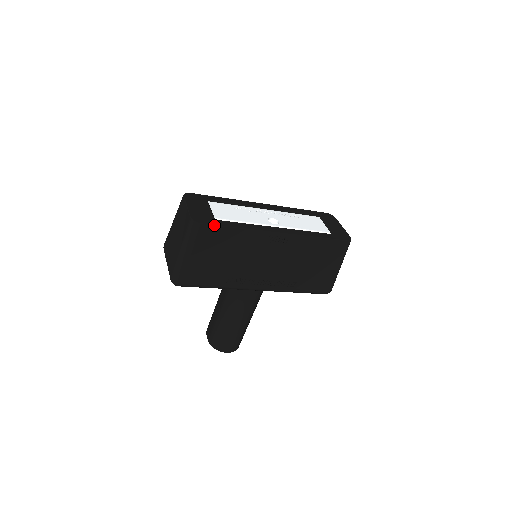
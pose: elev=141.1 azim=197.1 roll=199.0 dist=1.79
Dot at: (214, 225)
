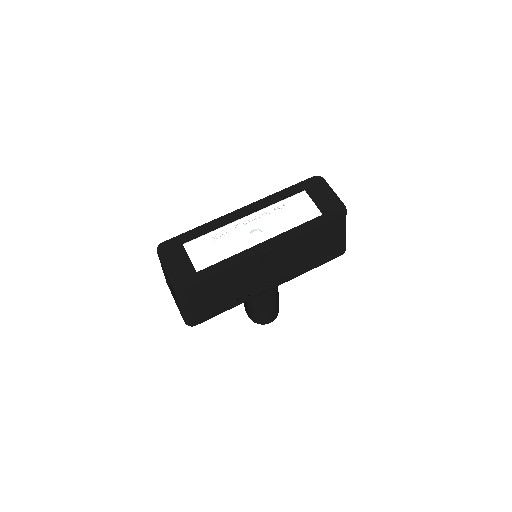
Dot at: (197, 282)
